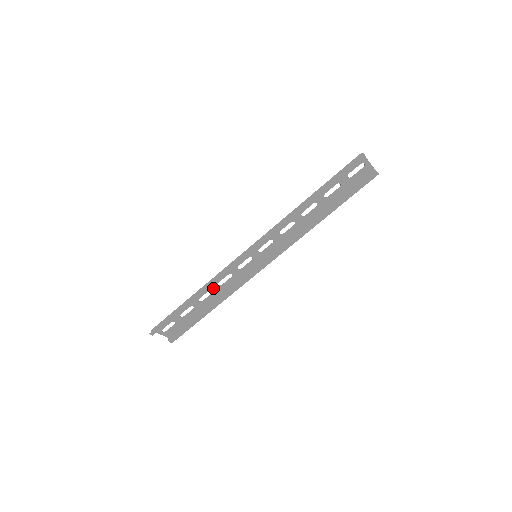
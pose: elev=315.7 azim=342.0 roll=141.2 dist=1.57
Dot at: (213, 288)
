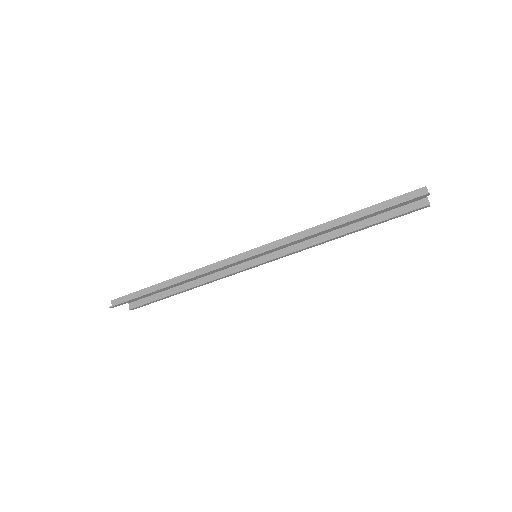
Dot at: occluded
